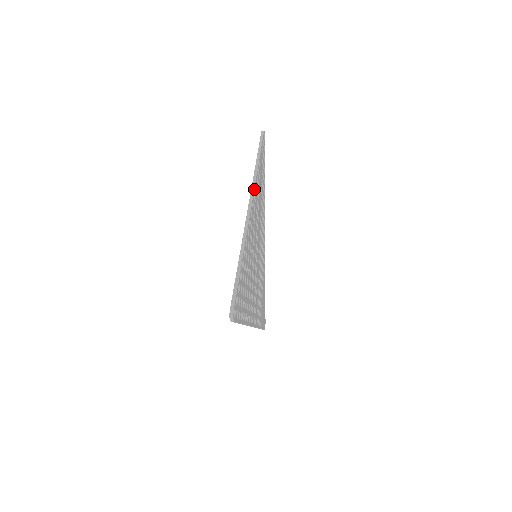
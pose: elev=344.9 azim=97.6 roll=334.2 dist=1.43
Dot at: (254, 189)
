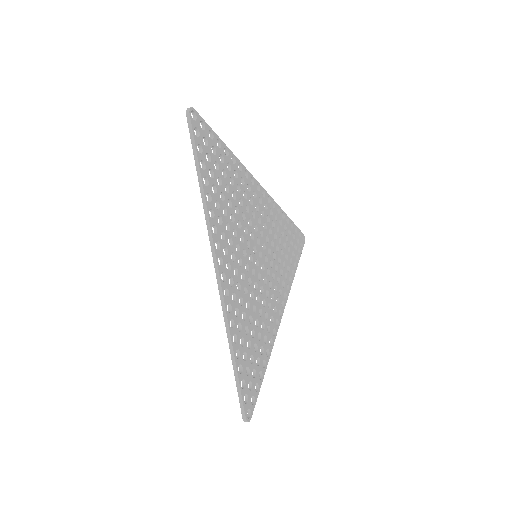
Dot at: (270, 197)
